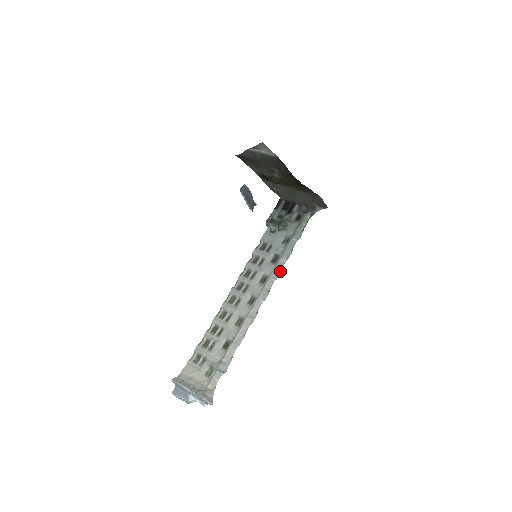
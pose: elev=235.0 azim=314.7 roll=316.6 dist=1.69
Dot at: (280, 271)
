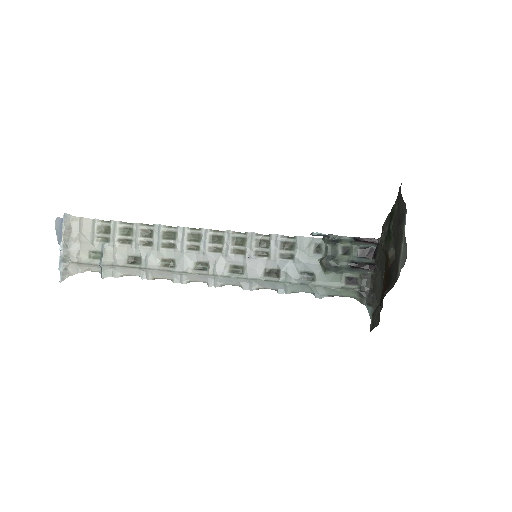
Dot at: (256, 289)
